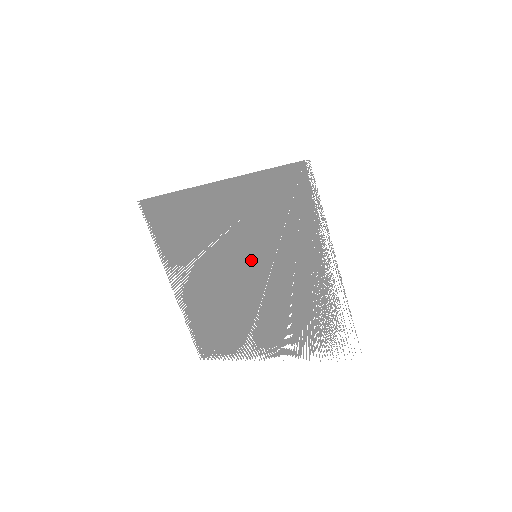
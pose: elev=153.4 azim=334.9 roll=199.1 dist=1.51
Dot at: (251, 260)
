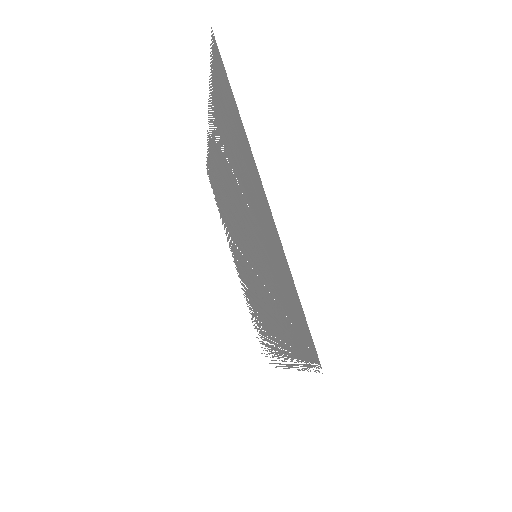
Dot at: (252, 248)
